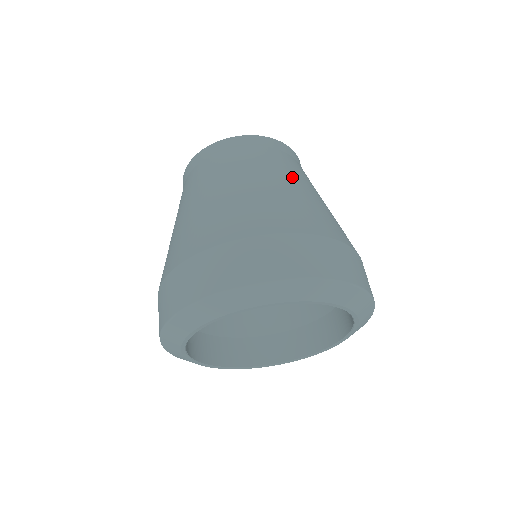
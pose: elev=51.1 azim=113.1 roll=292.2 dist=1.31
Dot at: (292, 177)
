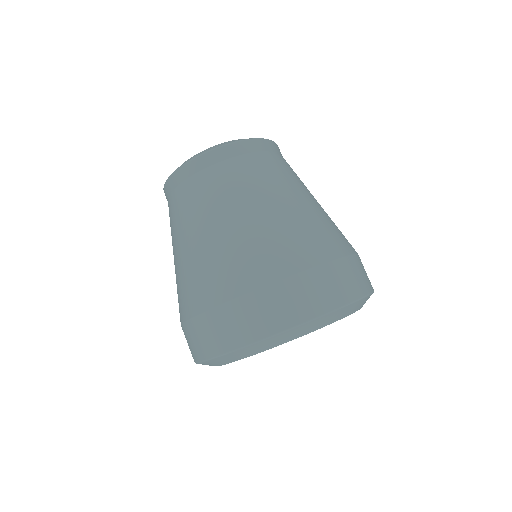
Dot at: (289, 189)
